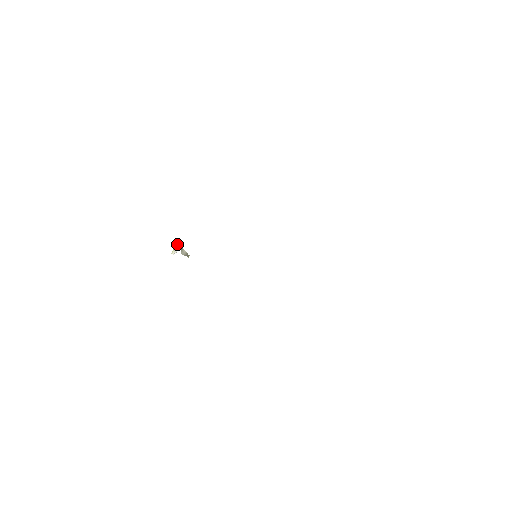
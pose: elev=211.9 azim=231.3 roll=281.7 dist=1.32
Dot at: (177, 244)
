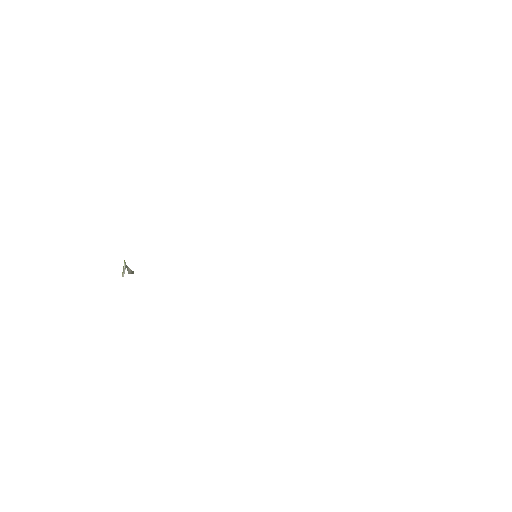
Dot at: occluded
